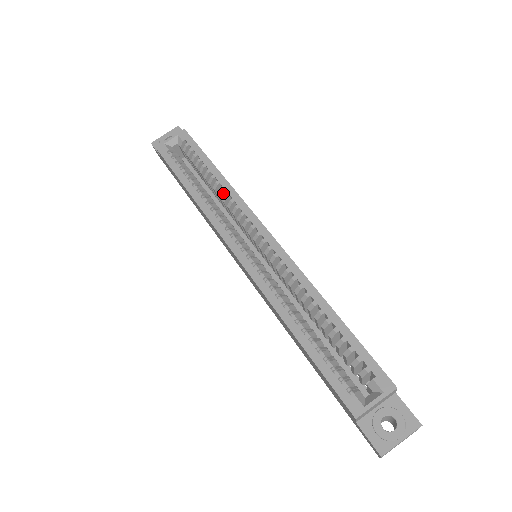
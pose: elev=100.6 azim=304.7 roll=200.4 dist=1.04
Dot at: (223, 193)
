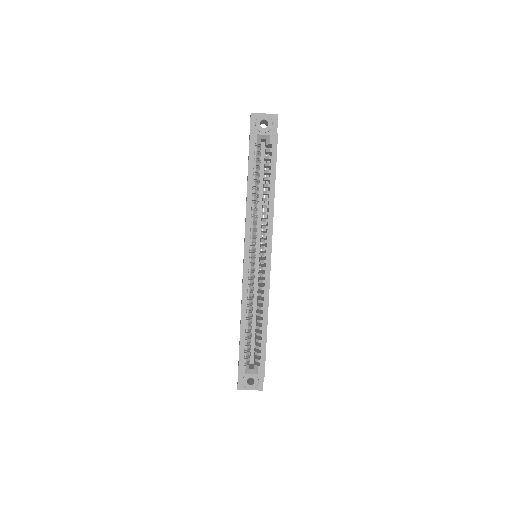
Dot at: occluded
